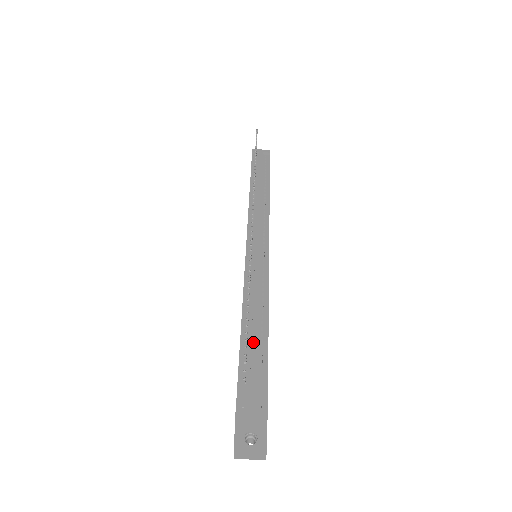
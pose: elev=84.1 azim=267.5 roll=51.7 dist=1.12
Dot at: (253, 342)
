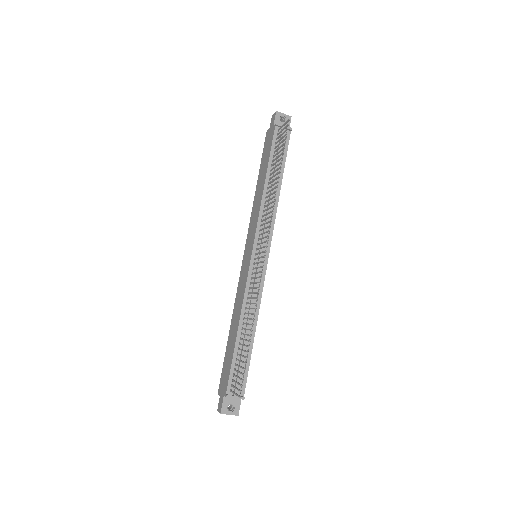
Dot at: (244, 348)
